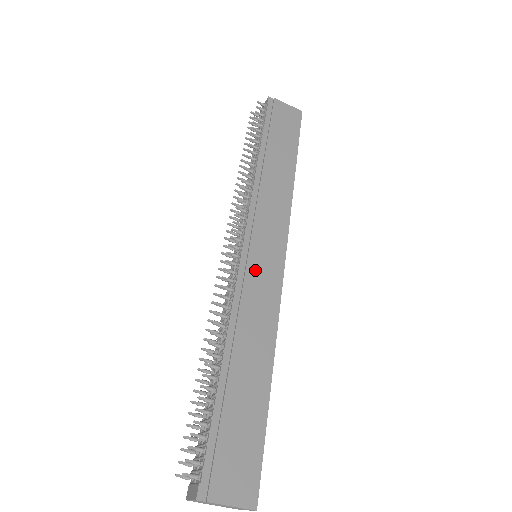
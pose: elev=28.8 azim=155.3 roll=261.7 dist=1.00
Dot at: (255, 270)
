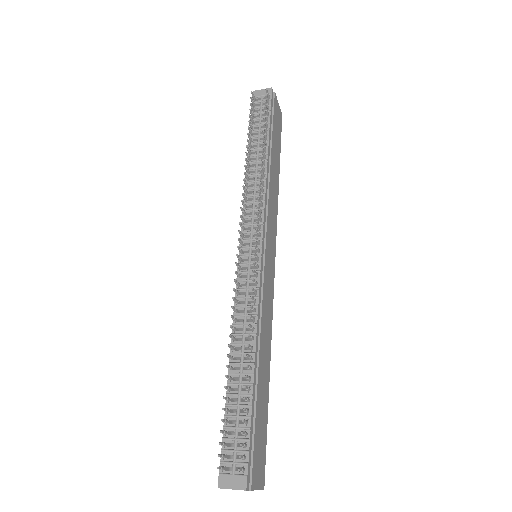
Dot at: (267, 275)
